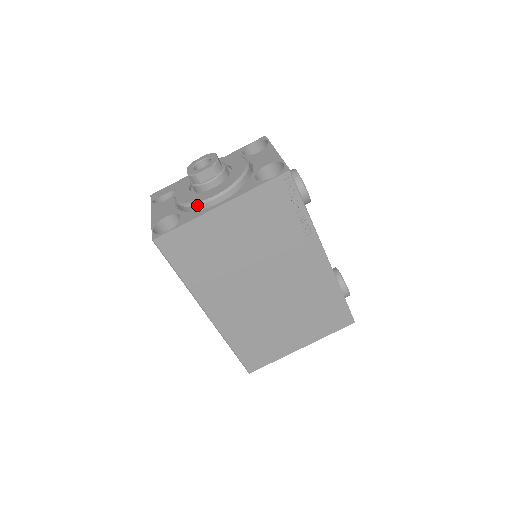
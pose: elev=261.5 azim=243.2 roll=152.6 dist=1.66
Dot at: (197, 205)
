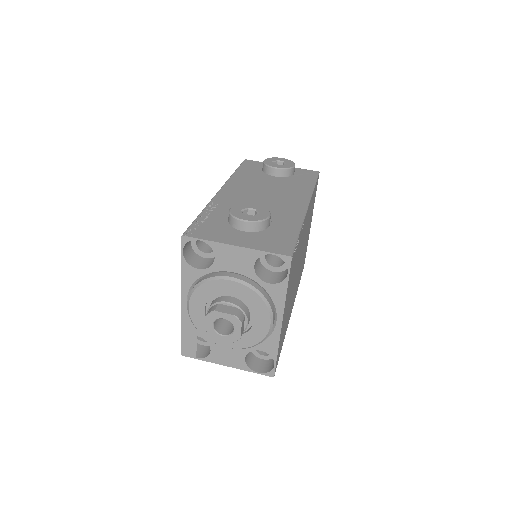
Dot at: occluded
